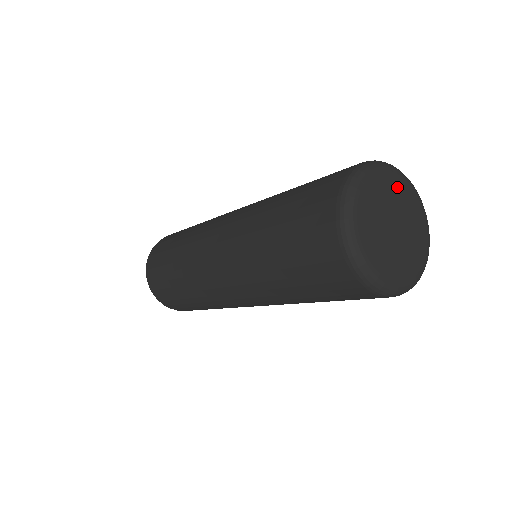
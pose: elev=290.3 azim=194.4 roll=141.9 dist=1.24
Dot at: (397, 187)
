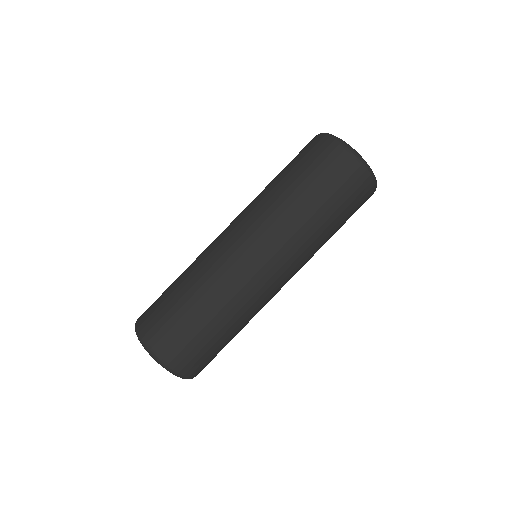
Dot at: occluded
